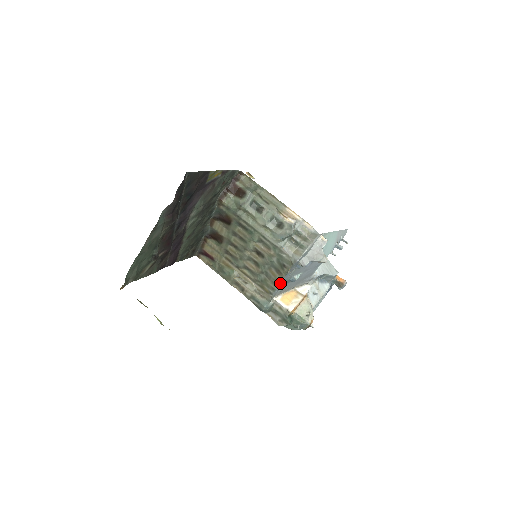
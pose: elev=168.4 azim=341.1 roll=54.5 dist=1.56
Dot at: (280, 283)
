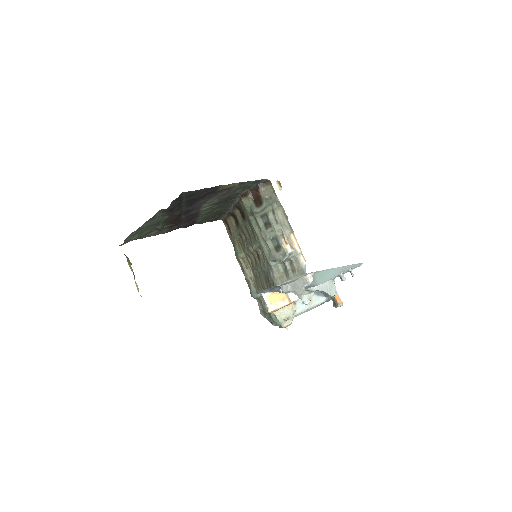
Dot at: (265, 289)
